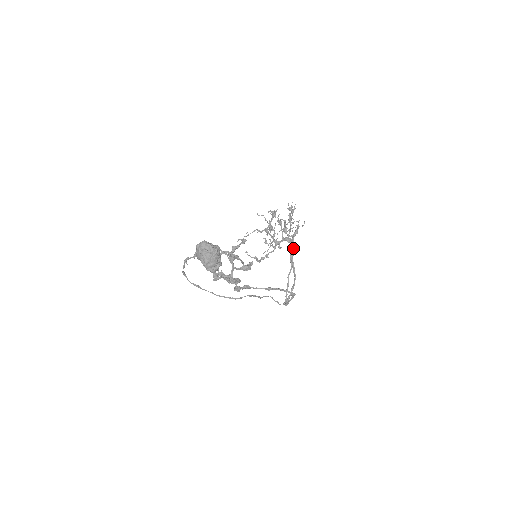
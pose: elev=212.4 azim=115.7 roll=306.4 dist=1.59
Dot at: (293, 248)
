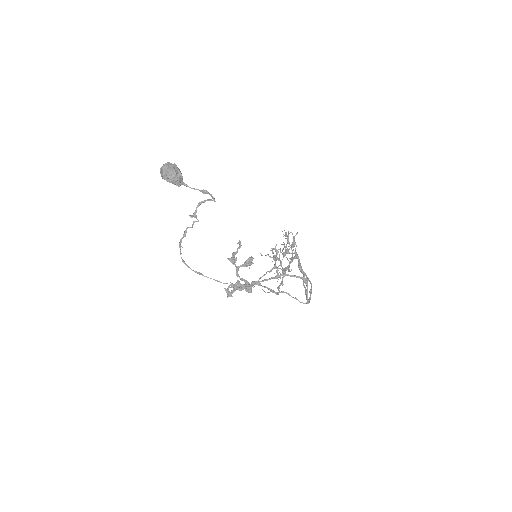
Dot at: (299, 261)
